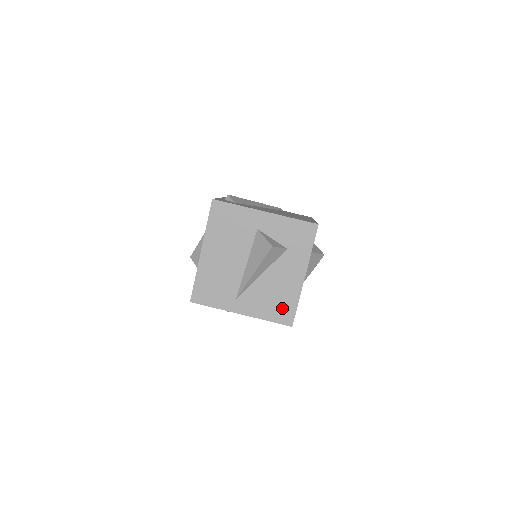
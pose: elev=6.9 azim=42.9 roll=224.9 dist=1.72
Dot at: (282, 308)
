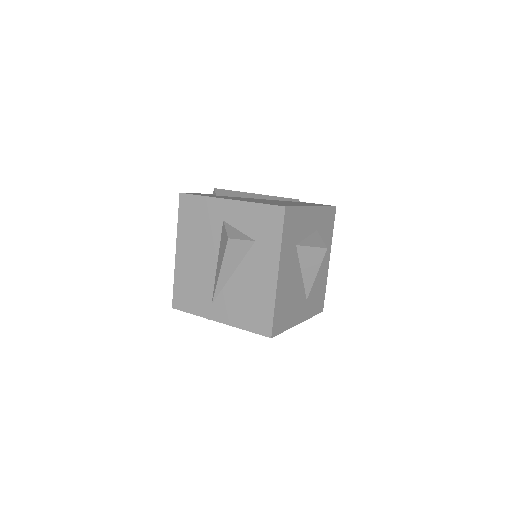
Dot at: (258, 314)
